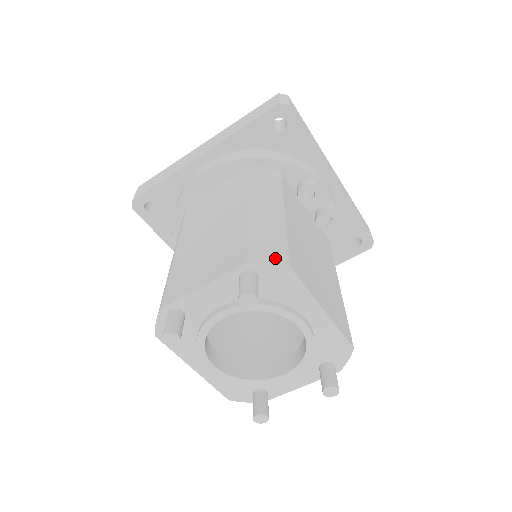
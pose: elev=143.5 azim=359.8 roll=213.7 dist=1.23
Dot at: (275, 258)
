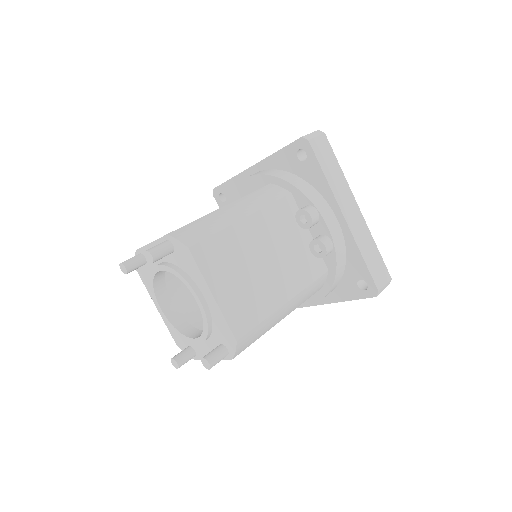
Dot at: (186, 239)
